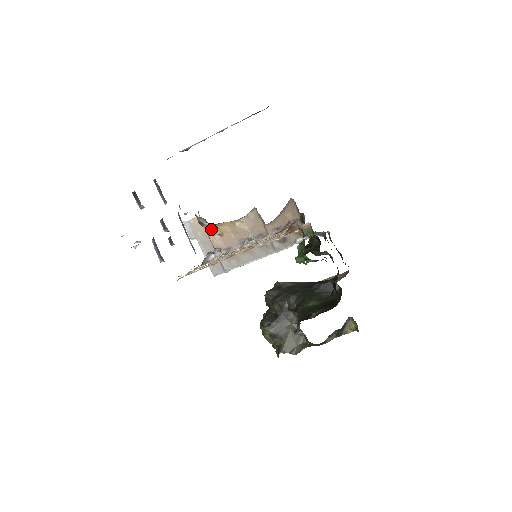
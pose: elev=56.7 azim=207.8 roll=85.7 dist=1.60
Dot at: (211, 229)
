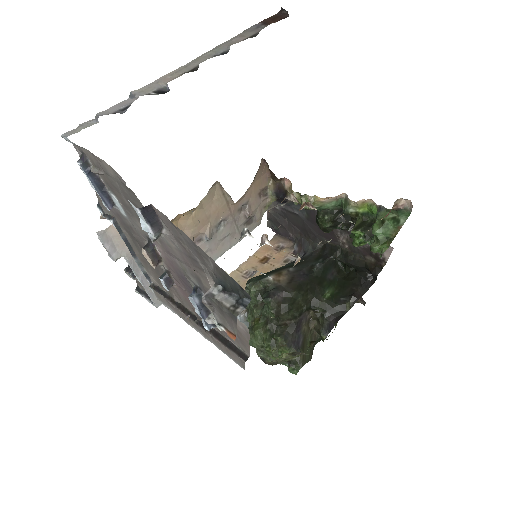
Dot at: occluded
